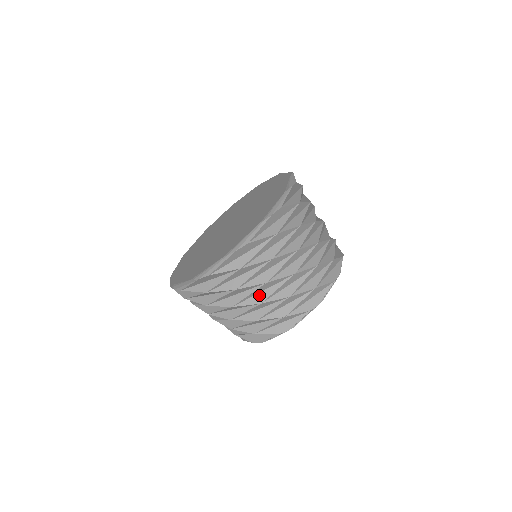
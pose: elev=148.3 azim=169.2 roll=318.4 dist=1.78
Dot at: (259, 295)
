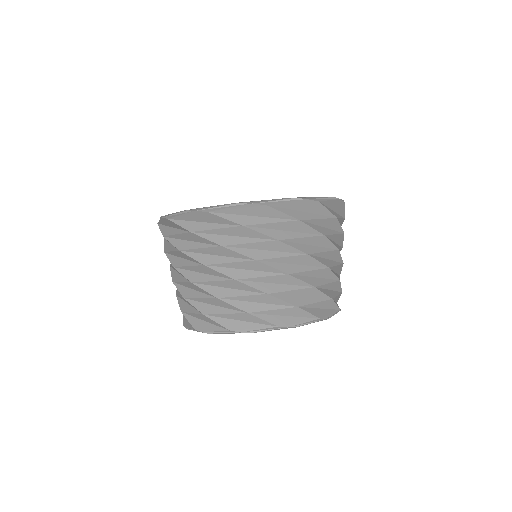
Dot at: (289, 265)
